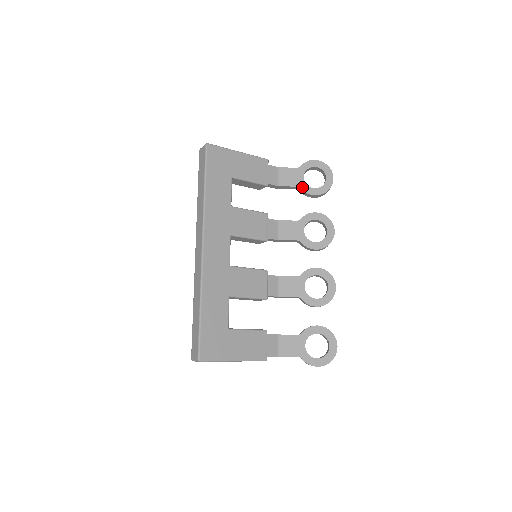
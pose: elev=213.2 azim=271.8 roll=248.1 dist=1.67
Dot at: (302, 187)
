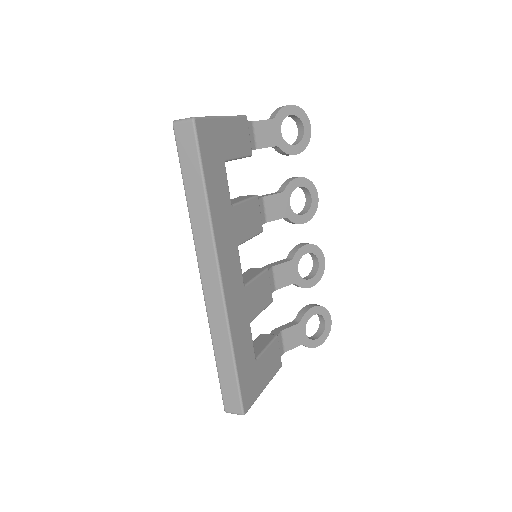
Dot at: (281, 146)
